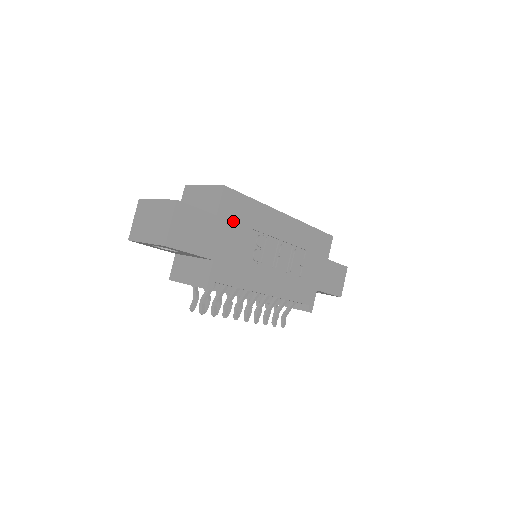
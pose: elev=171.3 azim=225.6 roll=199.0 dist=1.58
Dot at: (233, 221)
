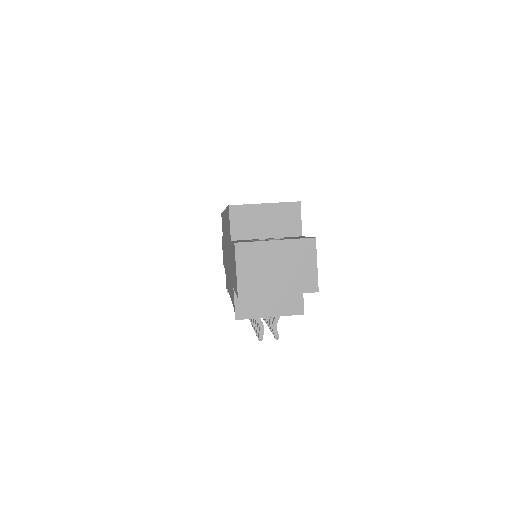
Dot at: occluded
